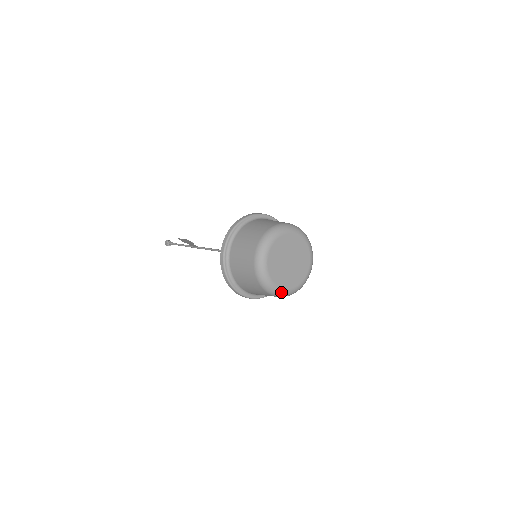
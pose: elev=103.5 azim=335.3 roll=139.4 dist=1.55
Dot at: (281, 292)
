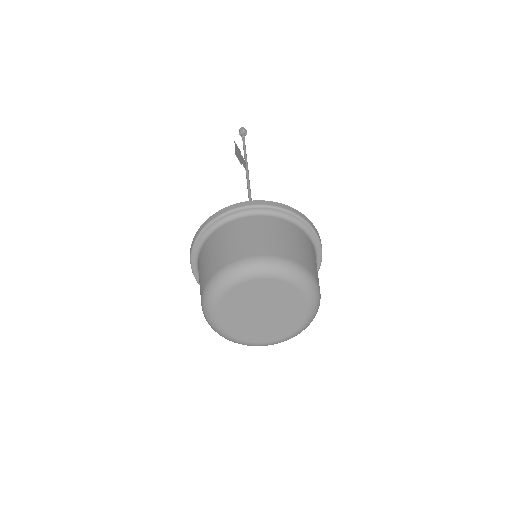
Dot at: (225, 336)
